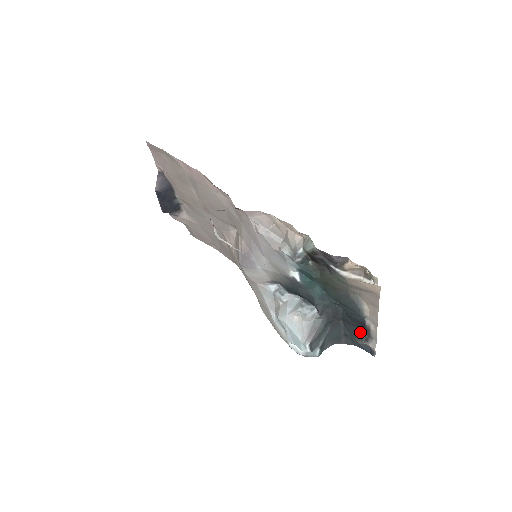
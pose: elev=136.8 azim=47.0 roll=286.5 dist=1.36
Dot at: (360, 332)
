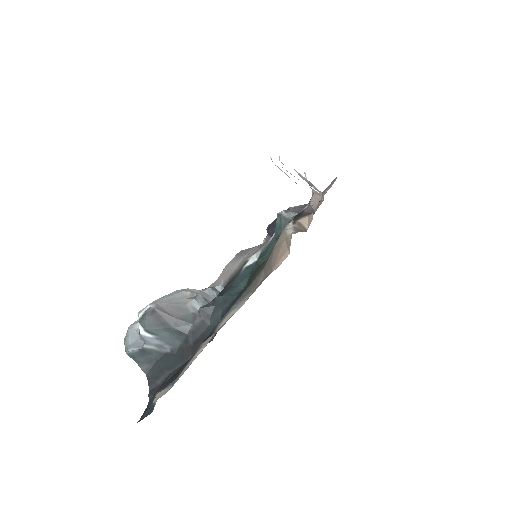
Dot at: occluded
